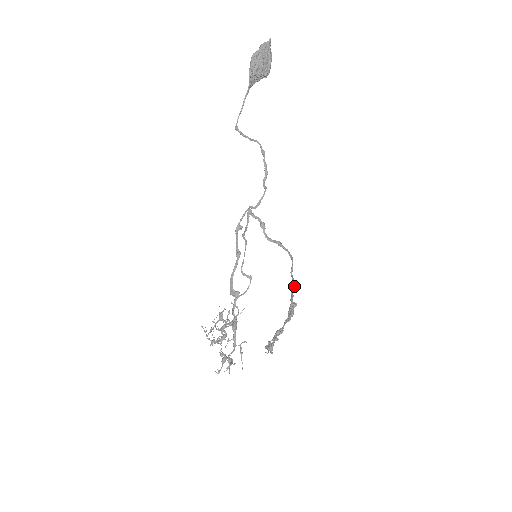
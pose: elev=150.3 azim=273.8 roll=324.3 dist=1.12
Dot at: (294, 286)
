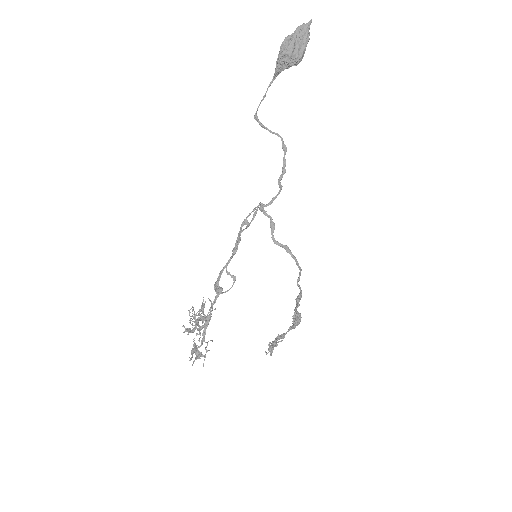
Dot at: (301, 296)
